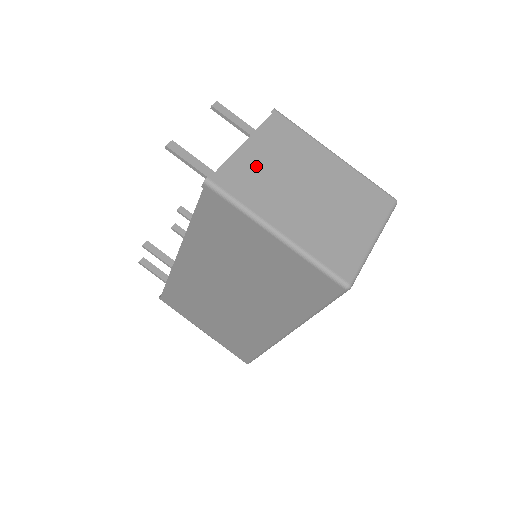
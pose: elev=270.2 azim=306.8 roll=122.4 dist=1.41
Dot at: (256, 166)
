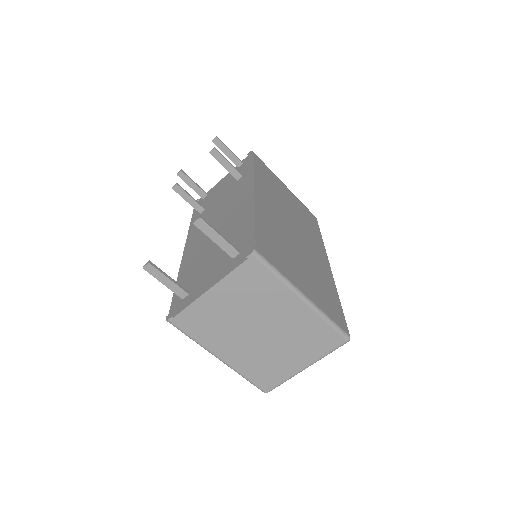
Dot at: (215, 311)
